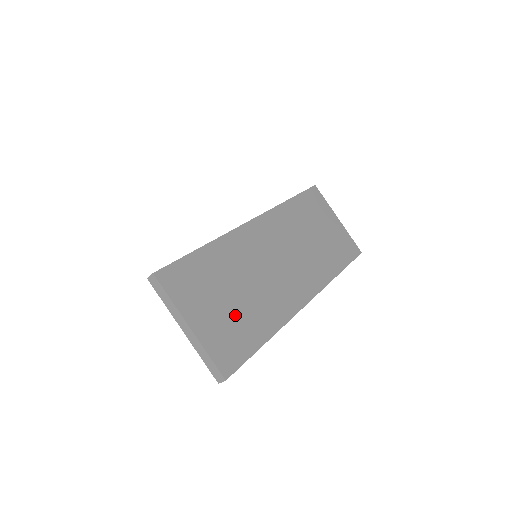
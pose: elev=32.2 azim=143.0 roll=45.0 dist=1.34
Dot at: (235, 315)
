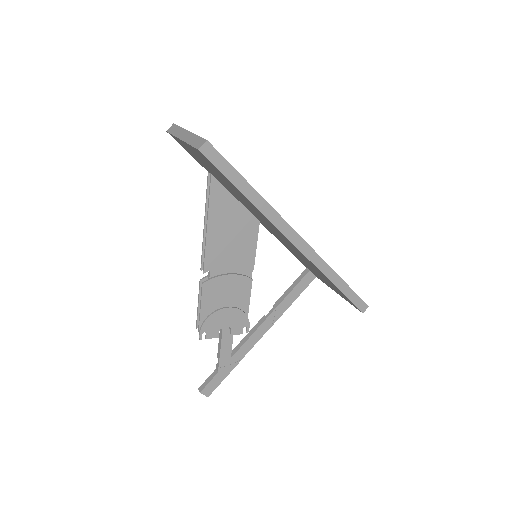
Dot at: occluded
